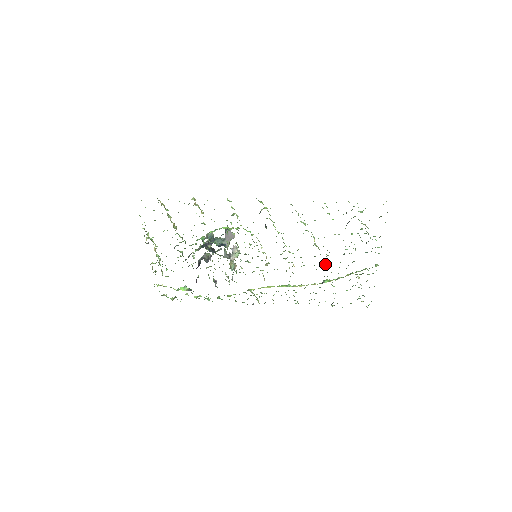
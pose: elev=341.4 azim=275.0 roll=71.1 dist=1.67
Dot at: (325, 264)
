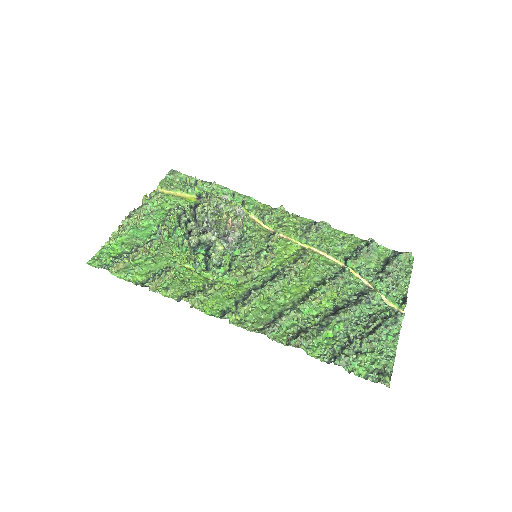
Dot at: (342, 280)
